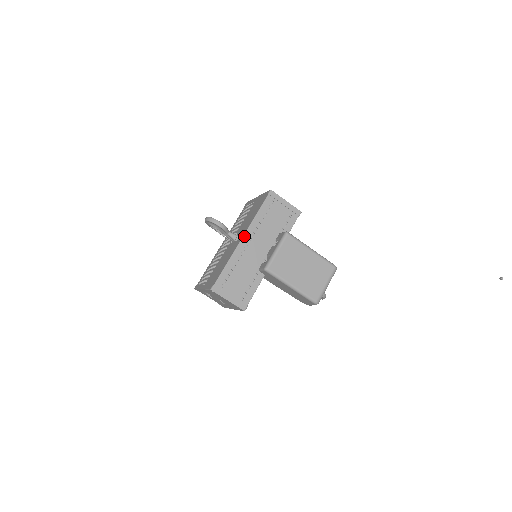
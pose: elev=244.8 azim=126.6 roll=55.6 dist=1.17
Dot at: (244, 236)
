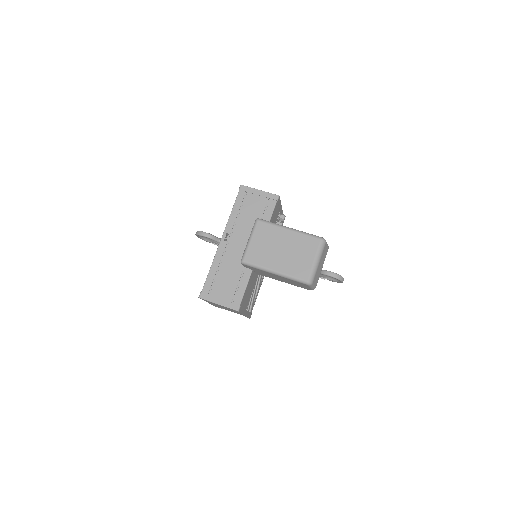
Dot at: (222, 237)
